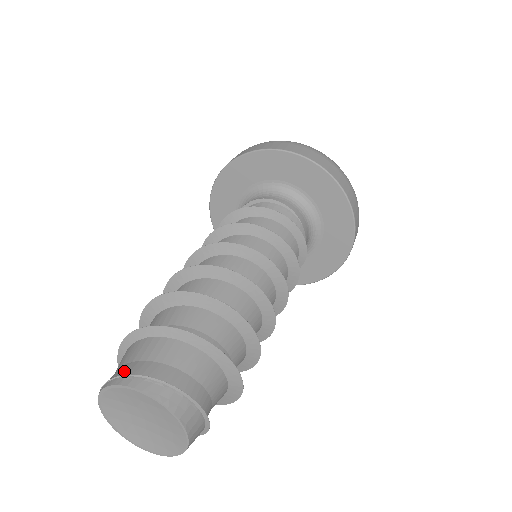
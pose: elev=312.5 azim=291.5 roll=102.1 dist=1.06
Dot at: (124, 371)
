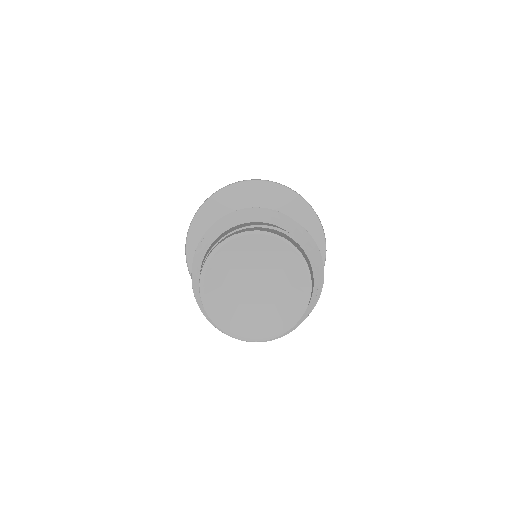
Dot at: occluded
